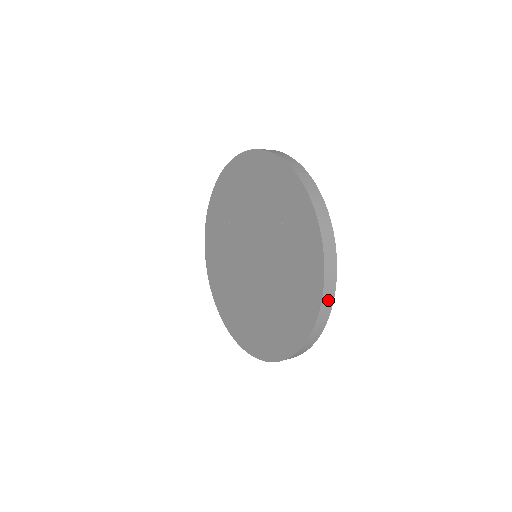
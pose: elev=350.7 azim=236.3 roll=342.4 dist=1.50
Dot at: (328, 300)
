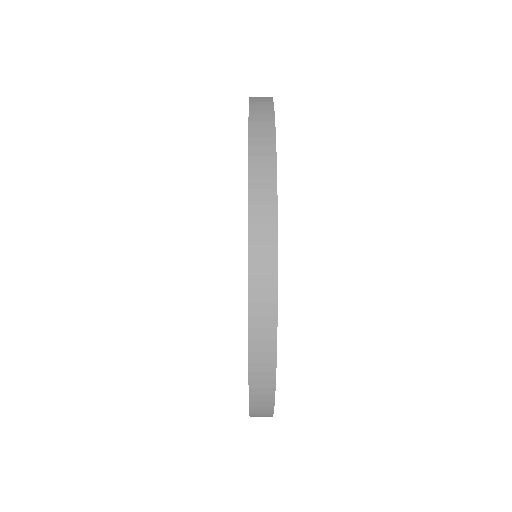
Dot at: (263, 385)
